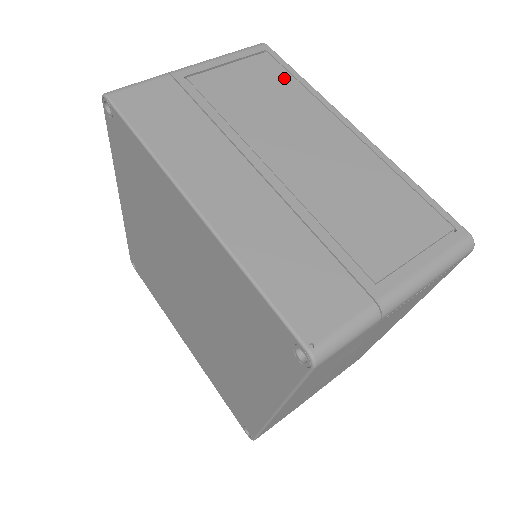
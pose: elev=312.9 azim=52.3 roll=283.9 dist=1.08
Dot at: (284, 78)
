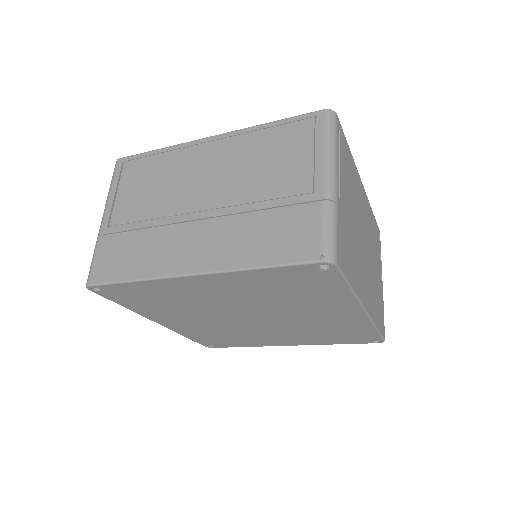
Dot at: (149, 162)
